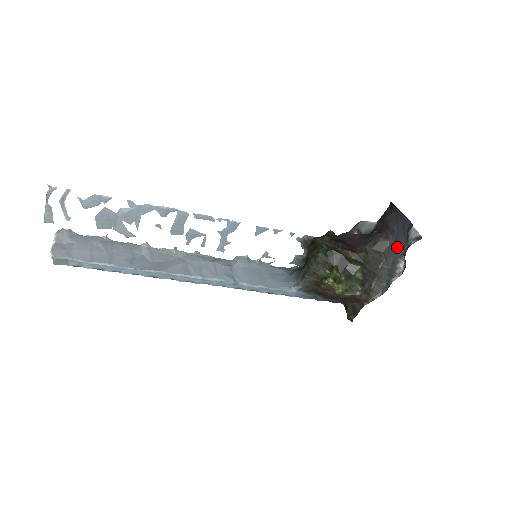
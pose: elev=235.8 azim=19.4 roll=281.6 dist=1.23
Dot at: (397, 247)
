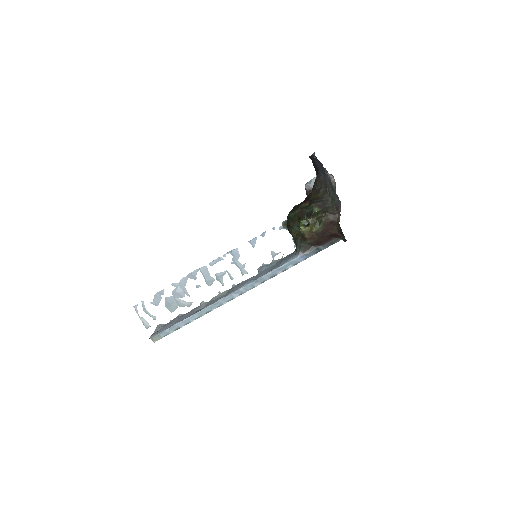
Dot at: (324, 173)
